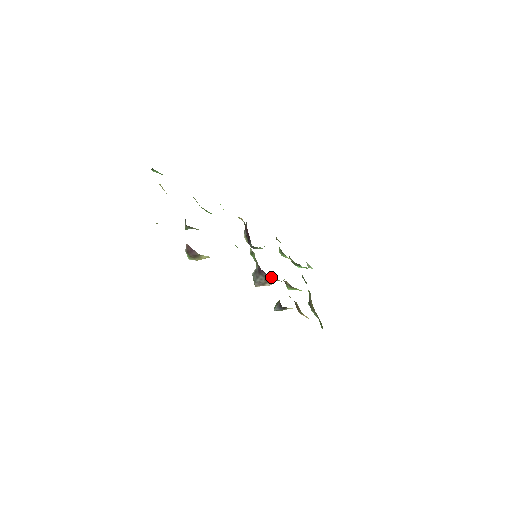
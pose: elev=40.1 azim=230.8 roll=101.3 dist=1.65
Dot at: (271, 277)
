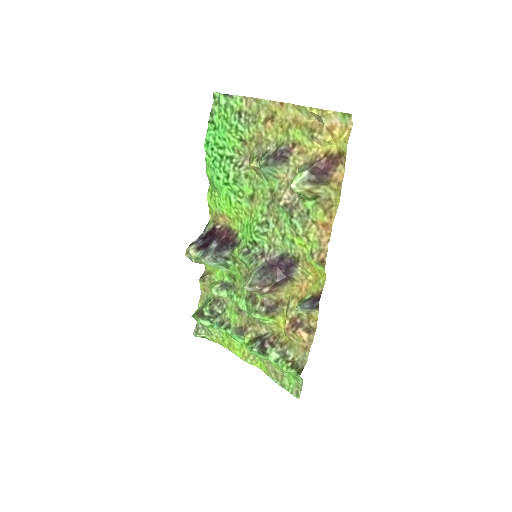
Dot at: (286, 278)
